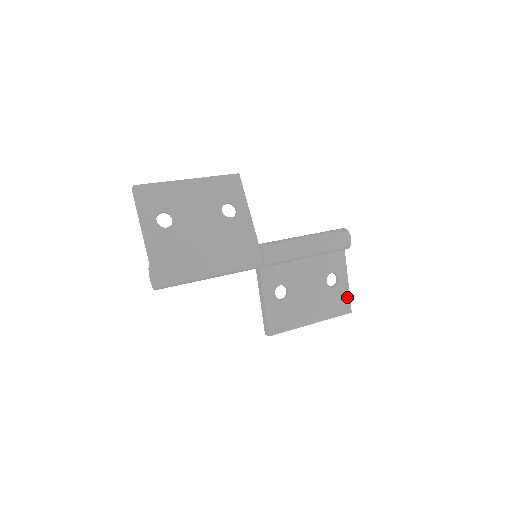
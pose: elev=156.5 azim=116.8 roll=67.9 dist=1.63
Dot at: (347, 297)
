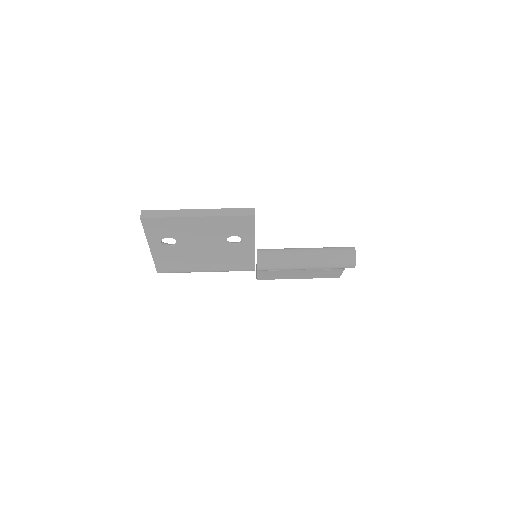
Dot at: (339, 273)
